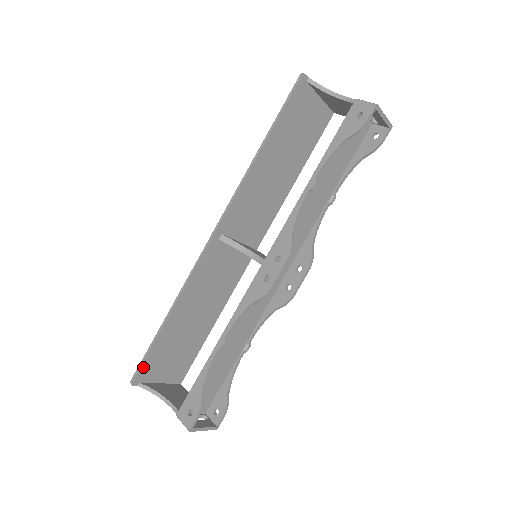
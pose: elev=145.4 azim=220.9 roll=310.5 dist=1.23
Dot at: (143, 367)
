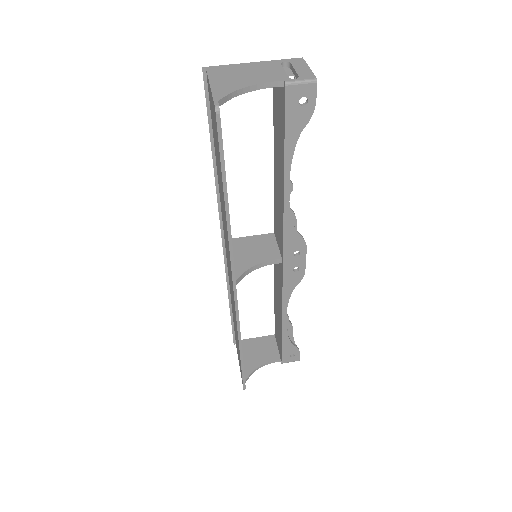
Dot at: (244, 378)
